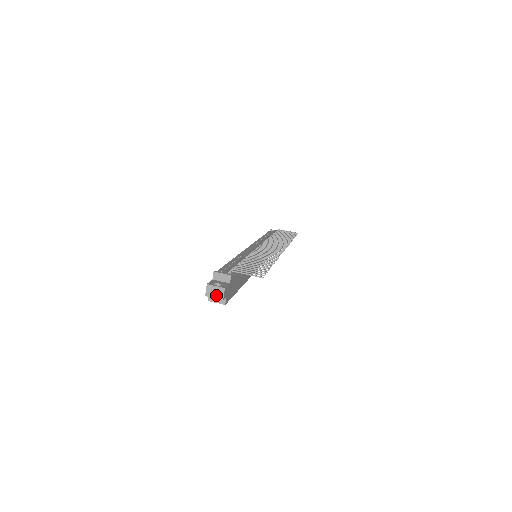
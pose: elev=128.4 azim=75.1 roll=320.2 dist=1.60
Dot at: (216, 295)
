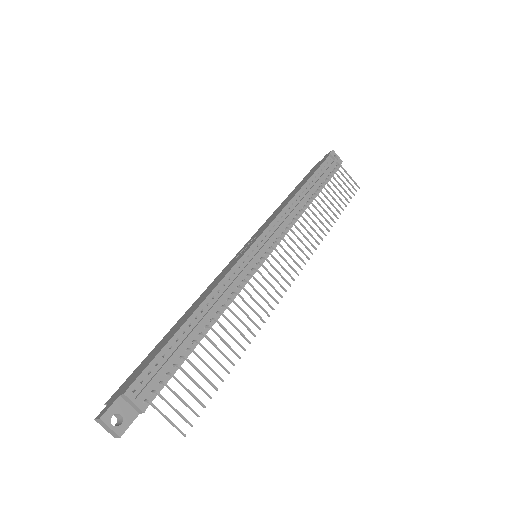
Dot at: (108, 430)
